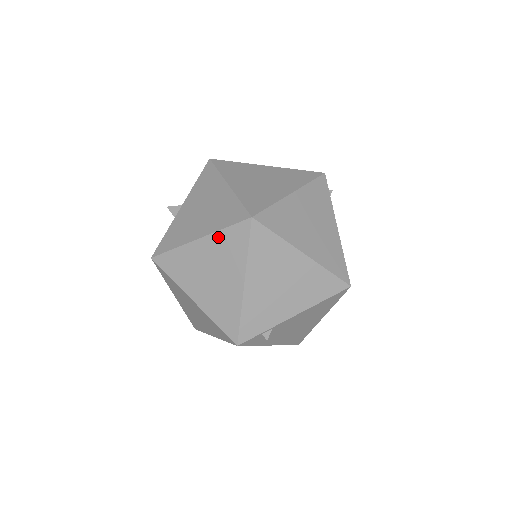
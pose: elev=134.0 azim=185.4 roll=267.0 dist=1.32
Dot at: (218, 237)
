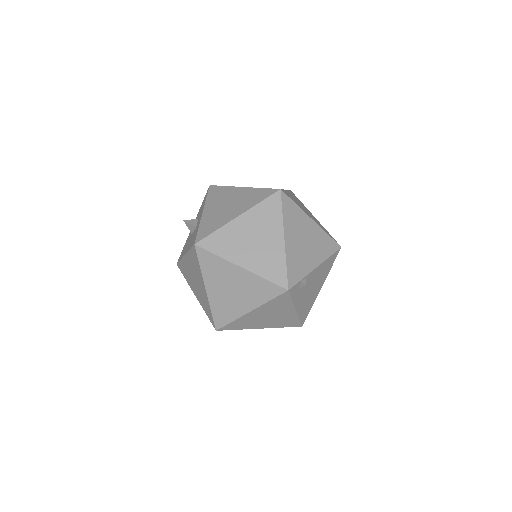
Dot at: (256, 210)
